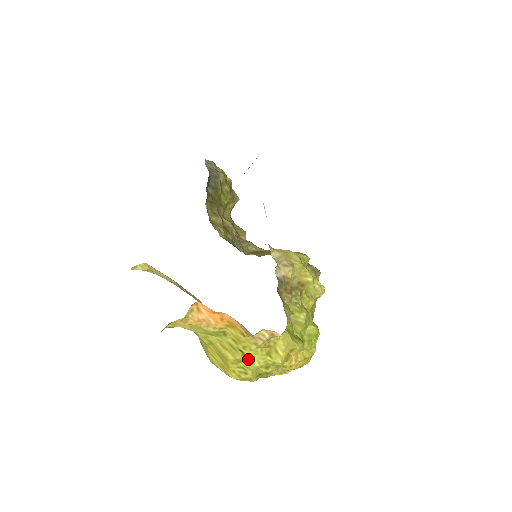
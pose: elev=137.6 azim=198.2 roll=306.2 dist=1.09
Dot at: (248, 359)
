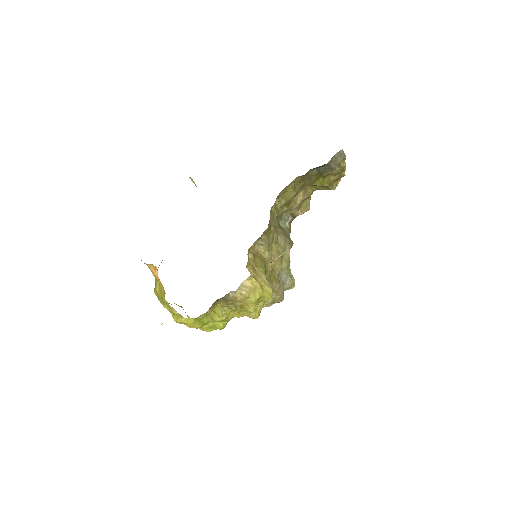
Dot at: occluded
